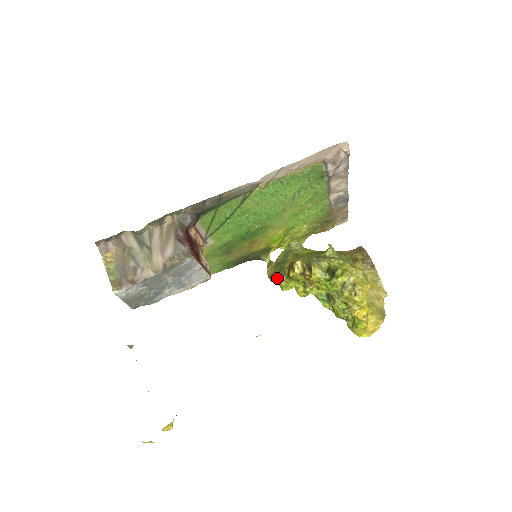
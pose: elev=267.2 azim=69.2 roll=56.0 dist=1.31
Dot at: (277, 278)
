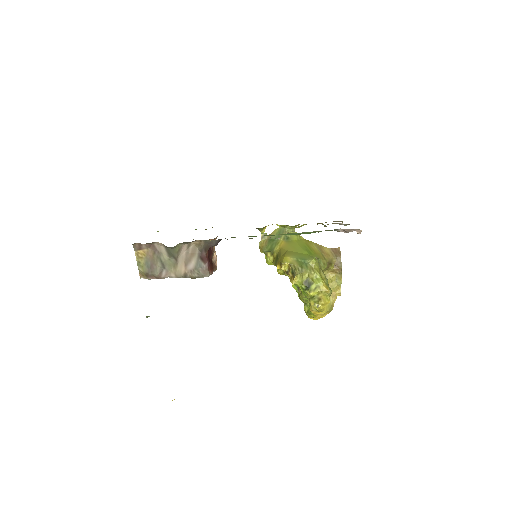
Dot at: (266, 254)
